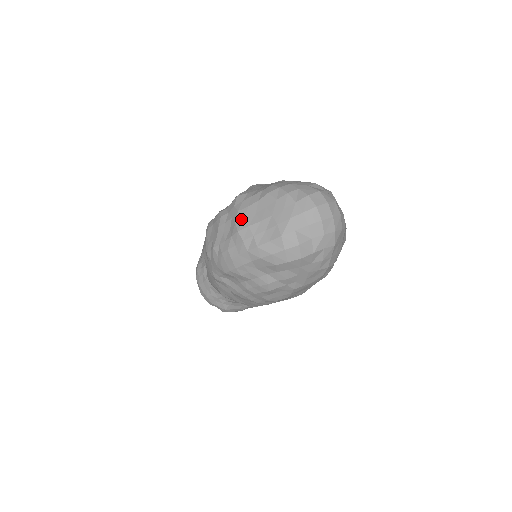
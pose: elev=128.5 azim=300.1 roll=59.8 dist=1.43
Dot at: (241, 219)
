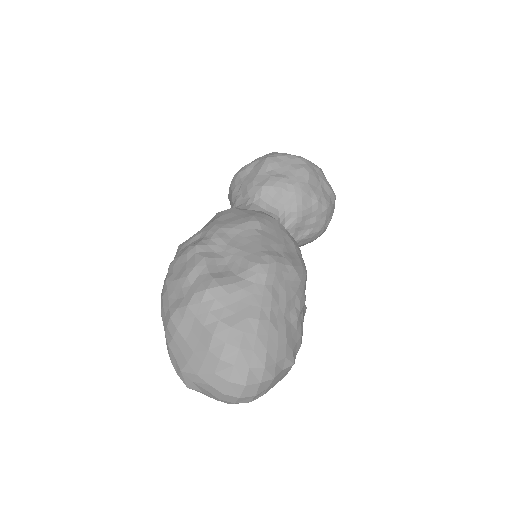
Dot at: (181, 315)
